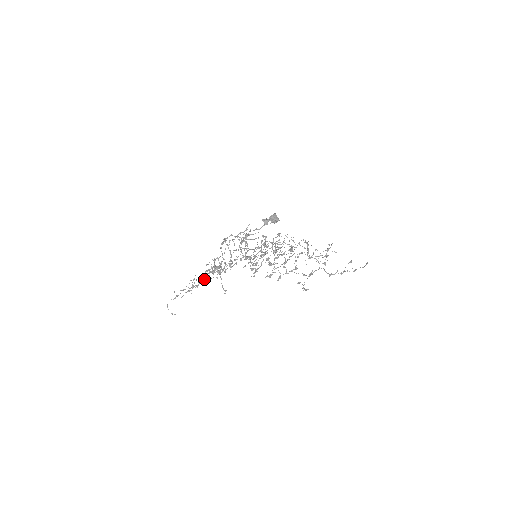
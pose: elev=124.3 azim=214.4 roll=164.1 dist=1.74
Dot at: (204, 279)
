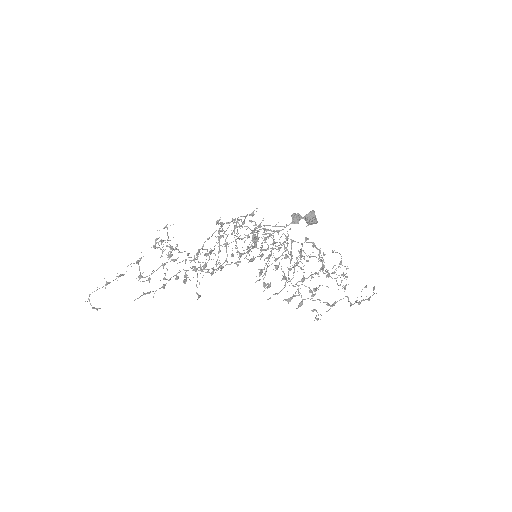
Dot at: (176, 277)
